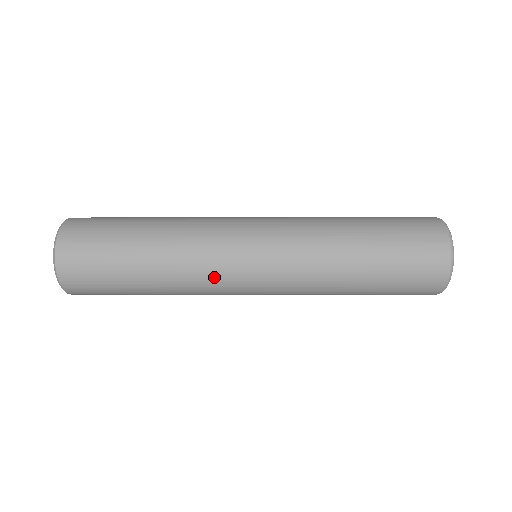
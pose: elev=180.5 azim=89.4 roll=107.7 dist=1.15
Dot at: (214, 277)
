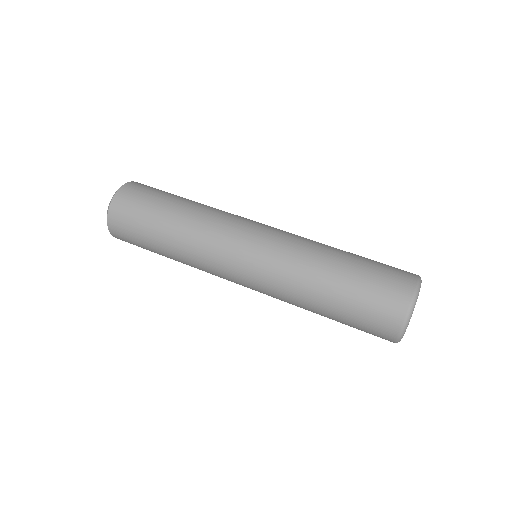
Dot at: occluded
